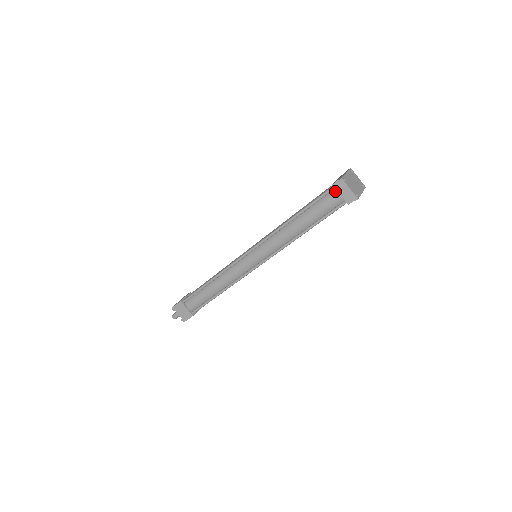
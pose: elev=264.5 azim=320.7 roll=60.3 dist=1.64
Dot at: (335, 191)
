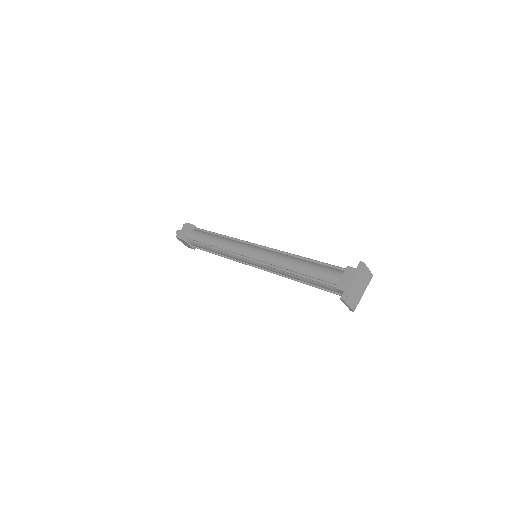
Dot at: occluded
